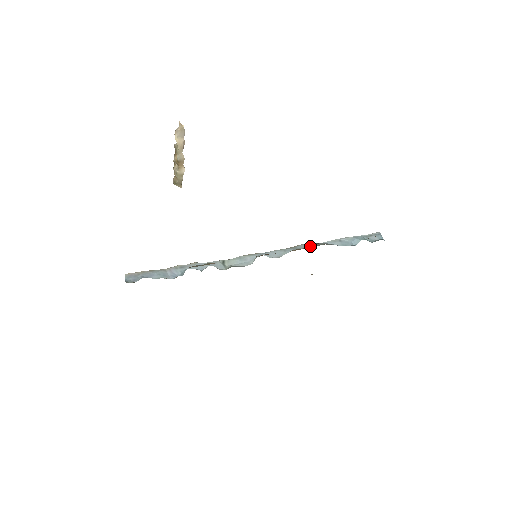
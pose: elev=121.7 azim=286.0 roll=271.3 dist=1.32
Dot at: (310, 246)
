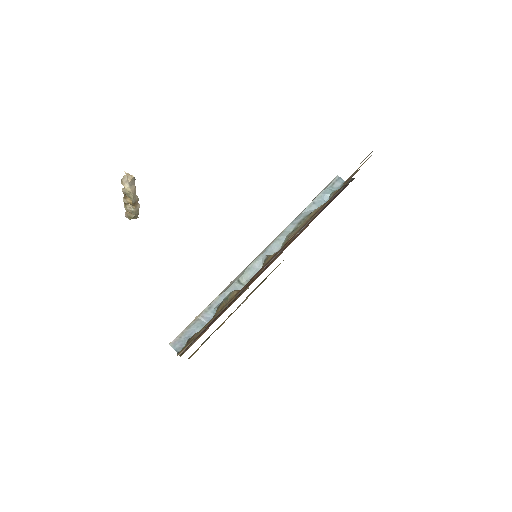
Dot at: (298, 225)
